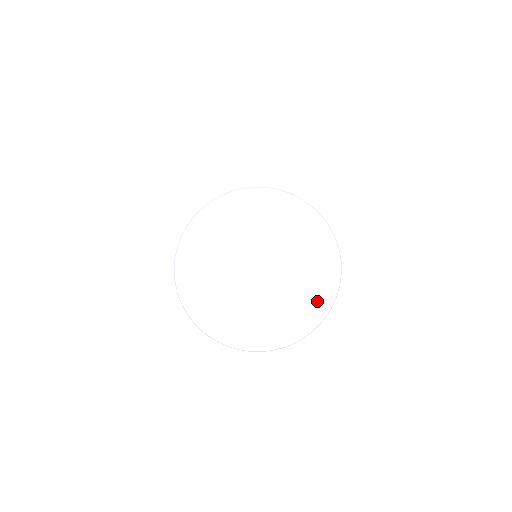
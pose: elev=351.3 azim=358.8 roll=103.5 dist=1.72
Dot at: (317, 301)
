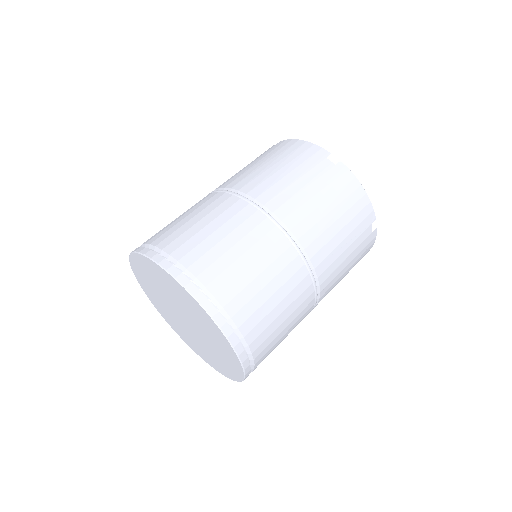
Dot at: (231, 360)
